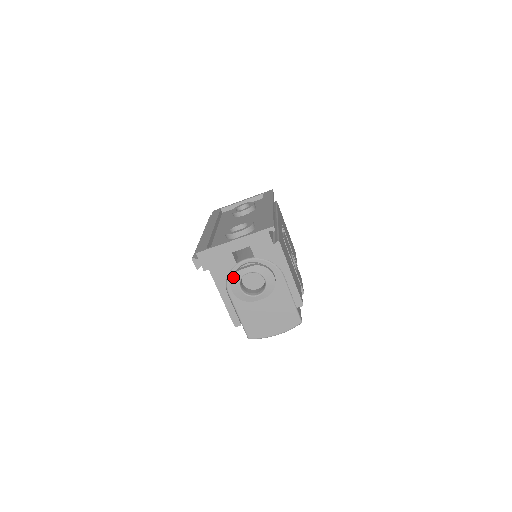
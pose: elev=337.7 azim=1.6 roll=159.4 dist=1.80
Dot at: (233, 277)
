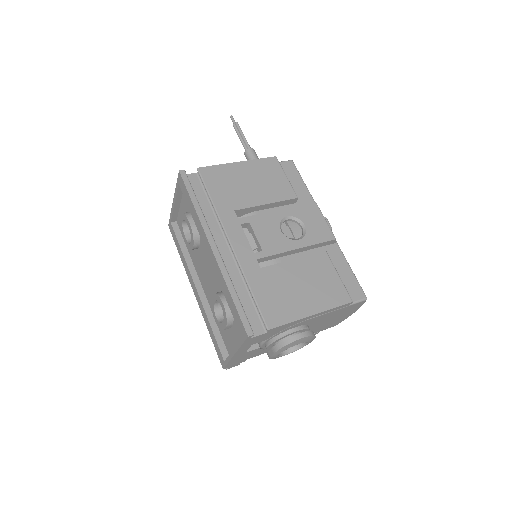
Dot at: occluded
